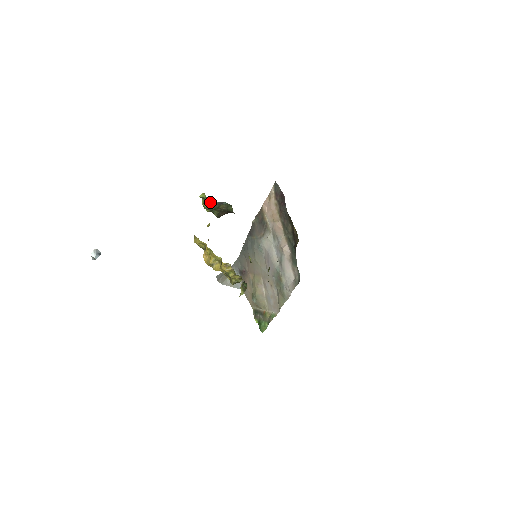
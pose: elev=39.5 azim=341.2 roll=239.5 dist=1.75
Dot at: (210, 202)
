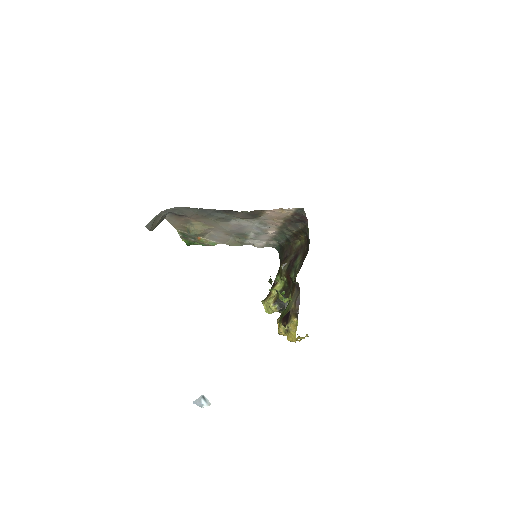
Dot at: occluded
